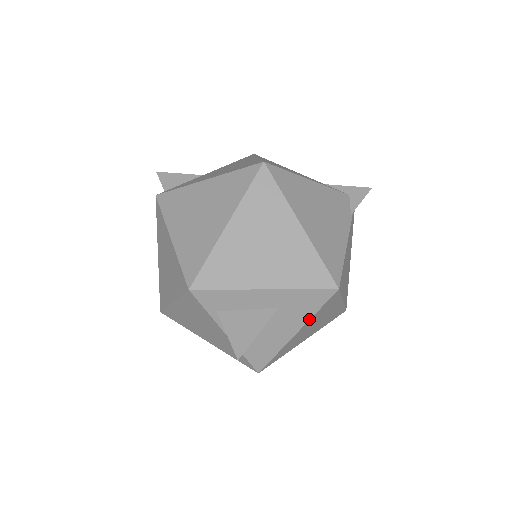
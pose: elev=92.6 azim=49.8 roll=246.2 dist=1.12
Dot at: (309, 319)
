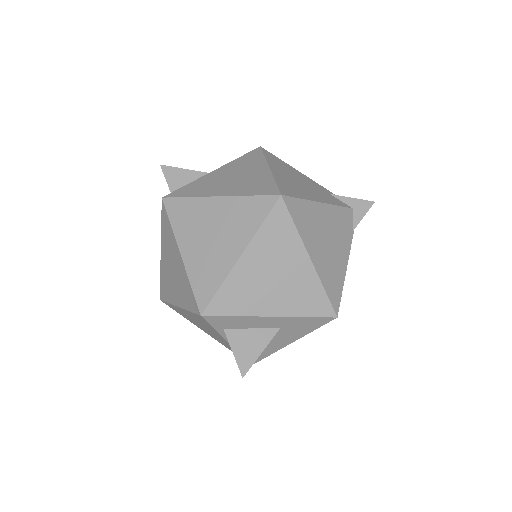
Dot at: occluded
